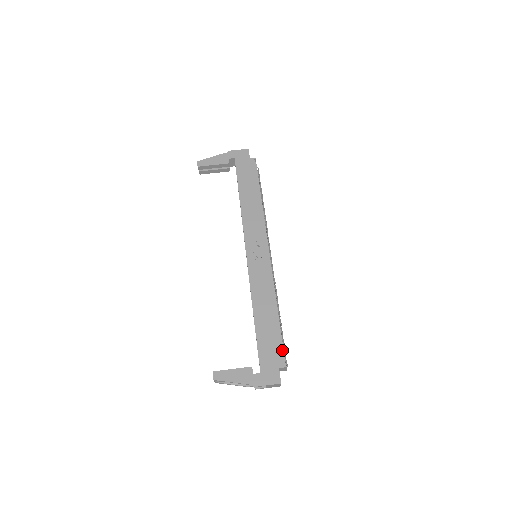
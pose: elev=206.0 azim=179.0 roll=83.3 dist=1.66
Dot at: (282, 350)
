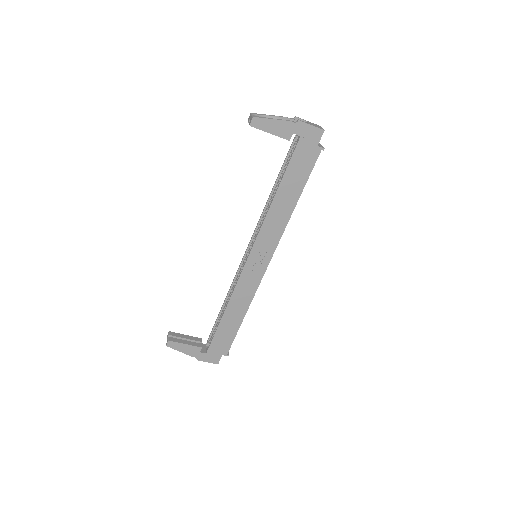
Dot at: occluded
